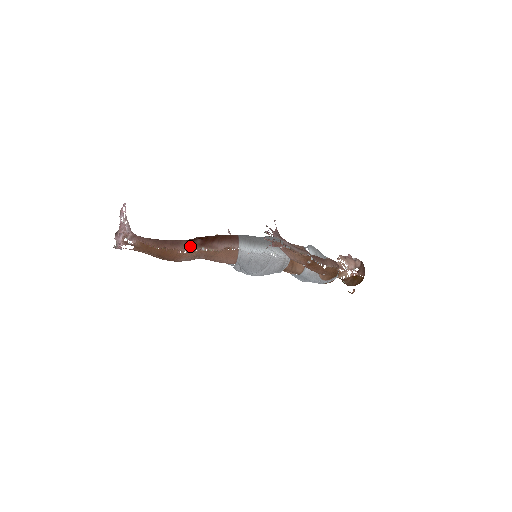
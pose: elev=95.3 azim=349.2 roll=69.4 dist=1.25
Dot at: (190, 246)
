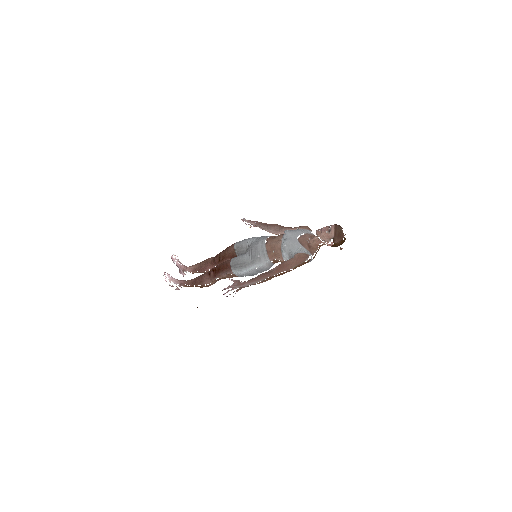
Dot at: (209, 279)
